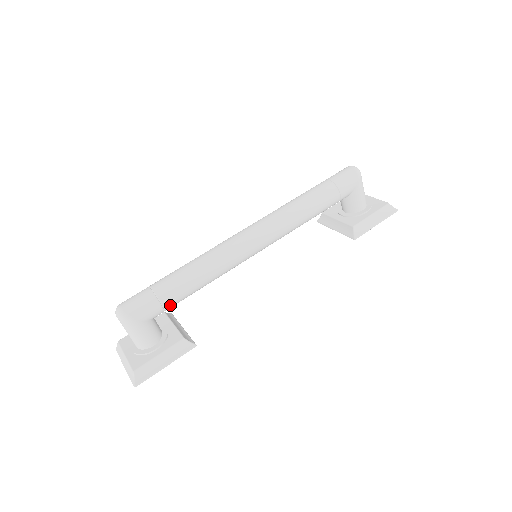
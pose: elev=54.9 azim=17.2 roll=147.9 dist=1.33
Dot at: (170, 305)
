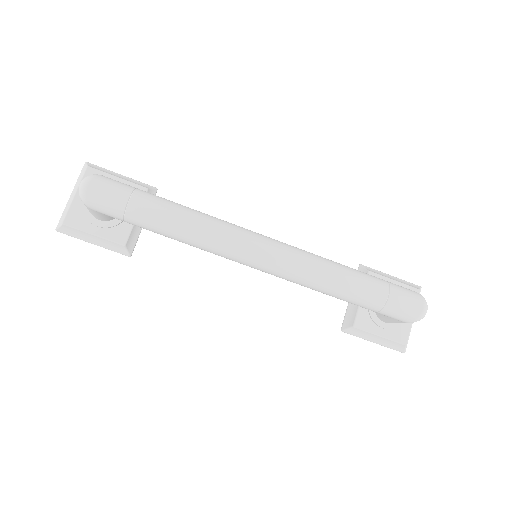
Dot at: occluded
